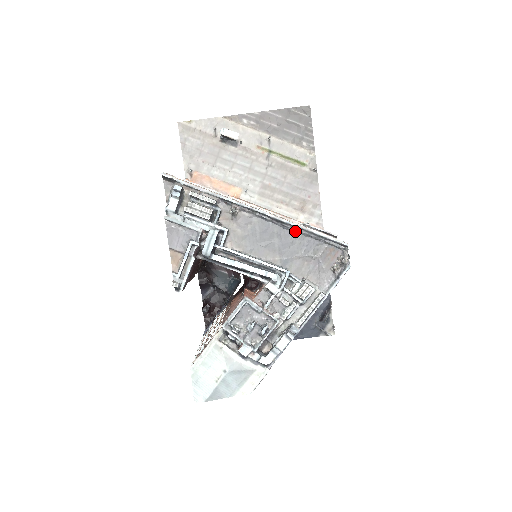
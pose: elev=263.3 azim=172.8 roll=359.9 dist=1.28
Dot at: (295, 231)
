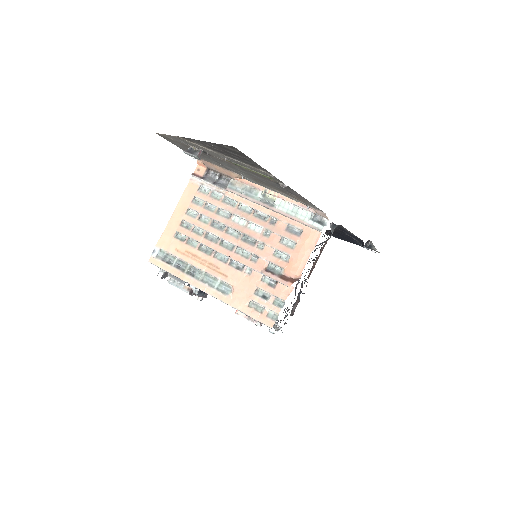
Dot at: (238, 307)
